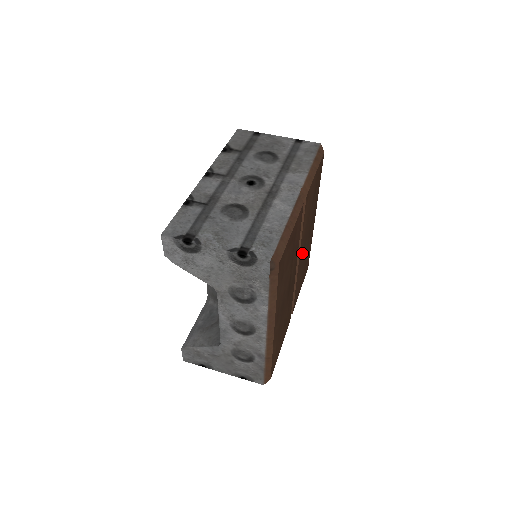
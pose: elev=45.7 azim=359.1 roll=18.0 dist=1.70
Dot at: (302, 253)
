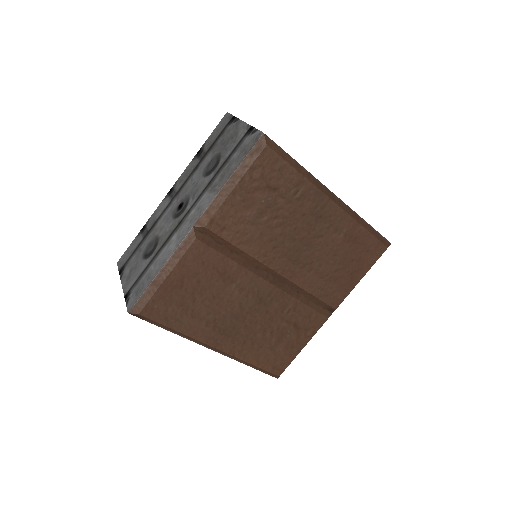
Dot at: (292, 259)
